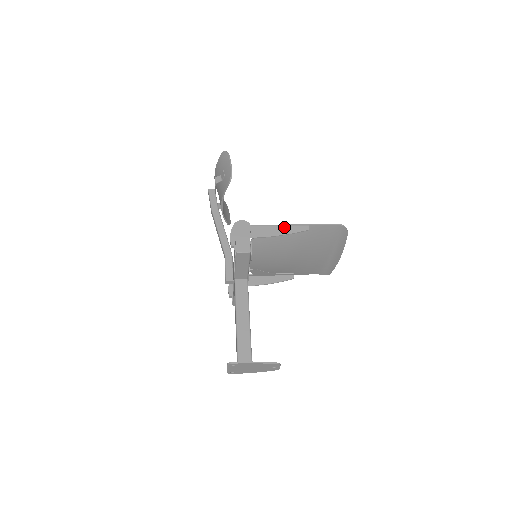
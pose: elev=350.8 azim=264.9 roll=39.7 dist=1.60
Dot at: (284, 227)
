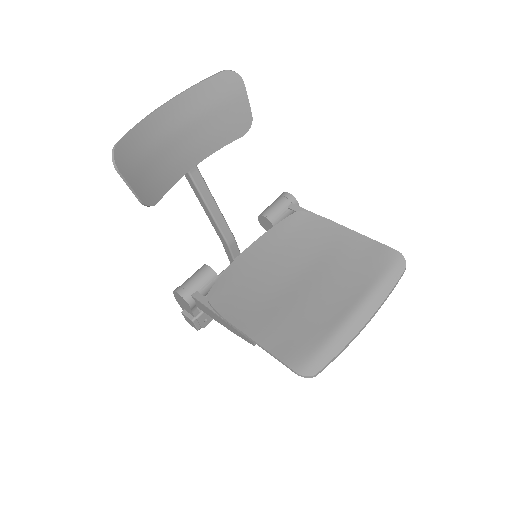
Dot at: (226, 323)
